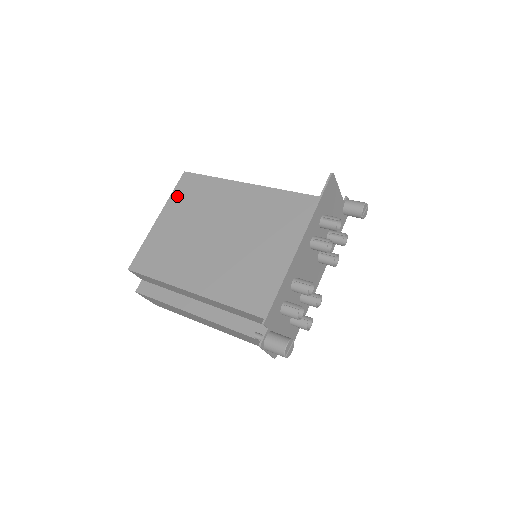
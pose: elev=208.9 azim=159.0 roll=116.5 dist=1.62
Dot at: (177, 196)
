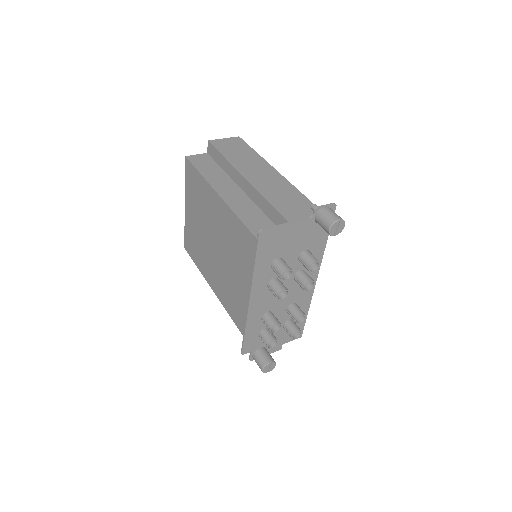
Dot at: (188, 186)
